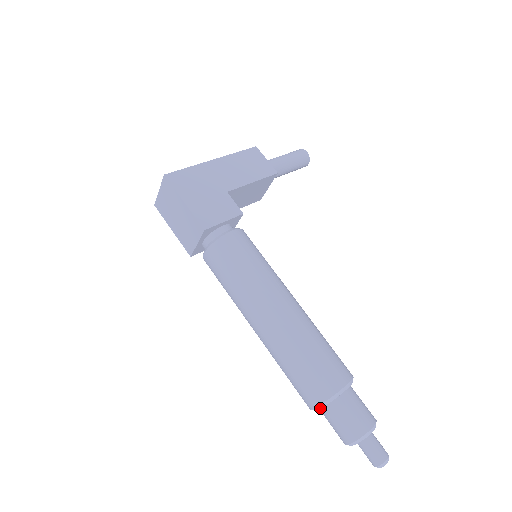
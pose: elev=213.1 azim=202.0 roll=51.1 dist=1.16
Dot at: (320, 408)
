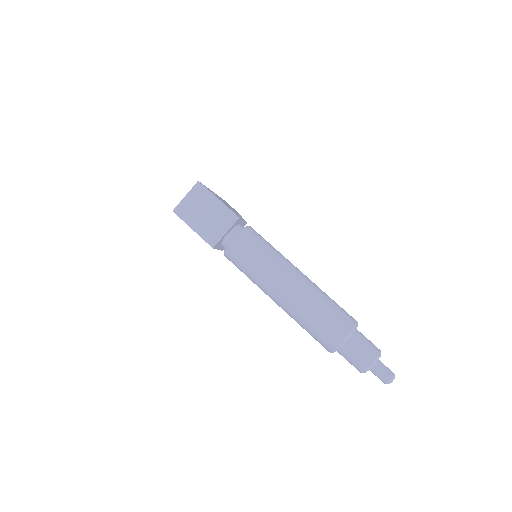
Dot at: (347, 339)
